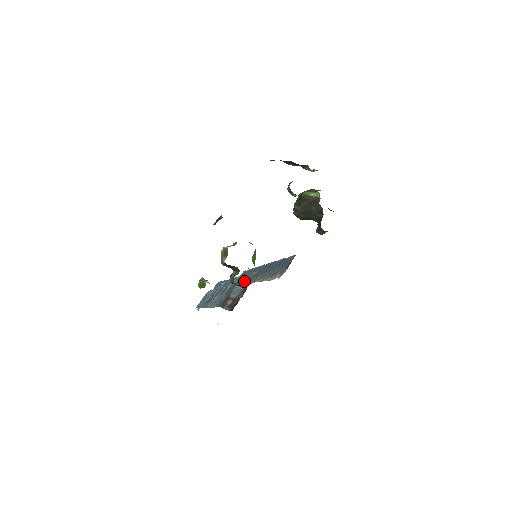
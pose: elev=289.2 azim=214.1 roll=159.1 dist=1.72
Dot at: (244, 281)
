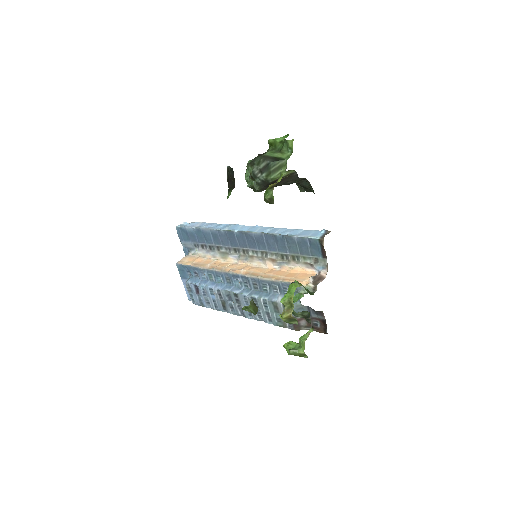
Dot at: occluded
